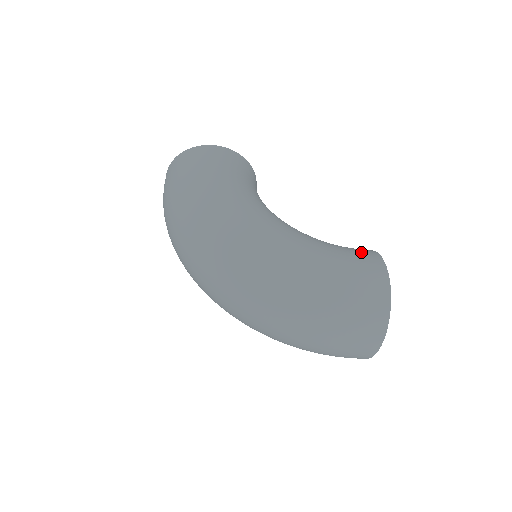
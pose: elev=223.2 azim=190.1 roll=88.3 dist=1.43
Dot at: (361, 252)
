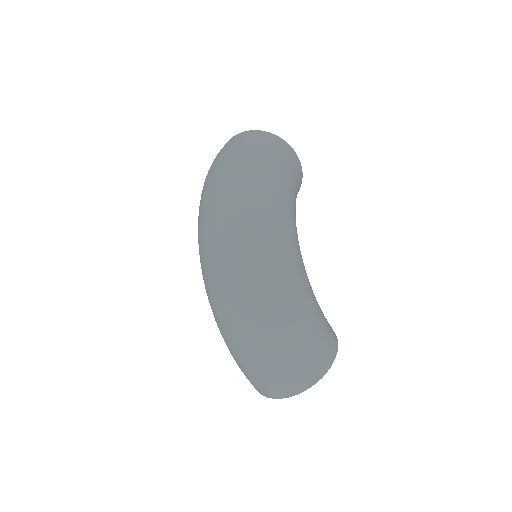
Dot at: occluded
